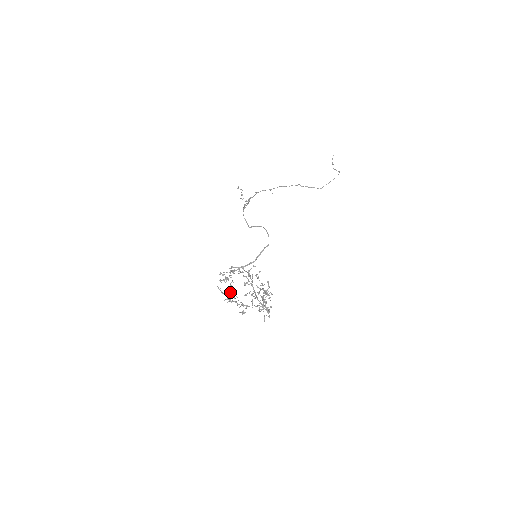
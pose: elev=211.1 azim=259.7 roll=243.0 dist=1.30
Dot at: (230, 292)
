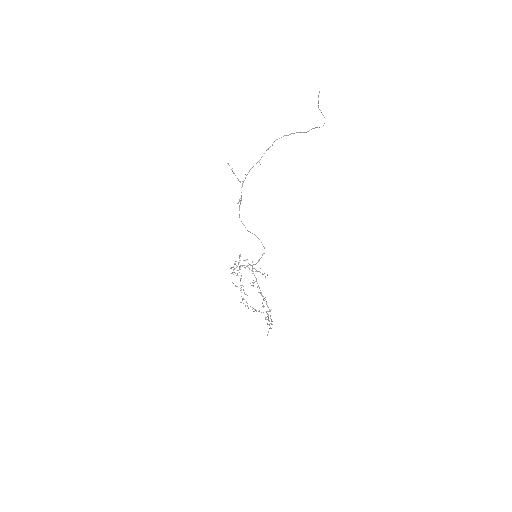
Dot at: occluded
